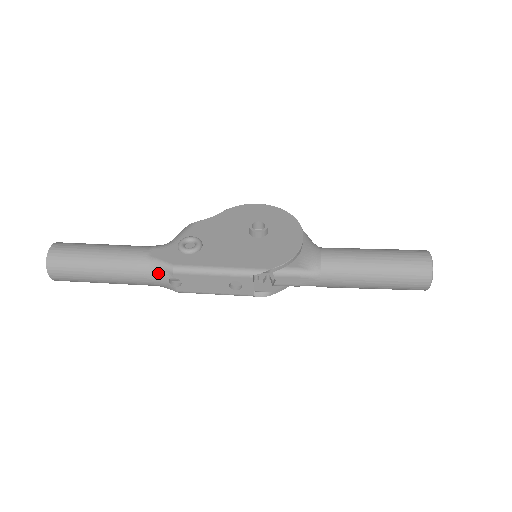
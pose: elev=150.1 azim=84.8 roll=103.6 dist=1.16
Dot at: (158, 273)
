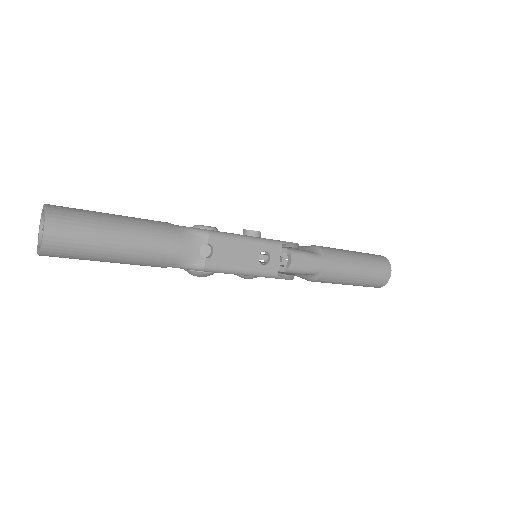
Dot at: (189, 238)
